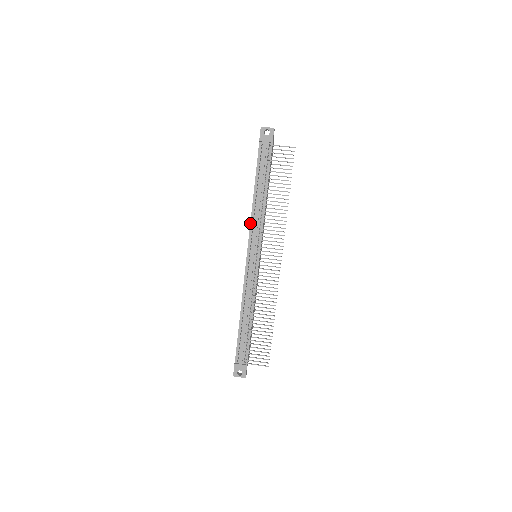
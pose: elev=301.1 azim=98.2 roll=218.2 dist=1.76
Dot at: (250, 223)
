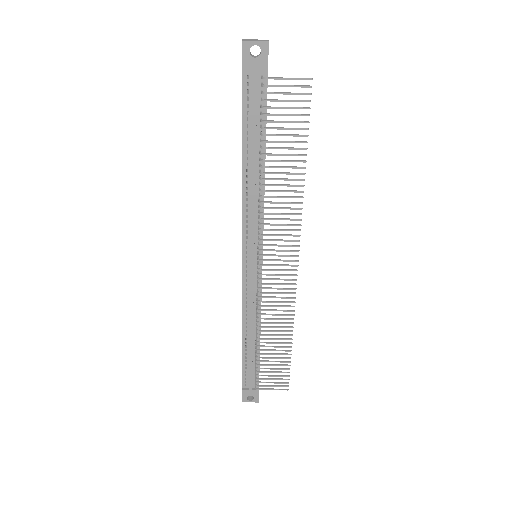
Dot at: (242, 214)
